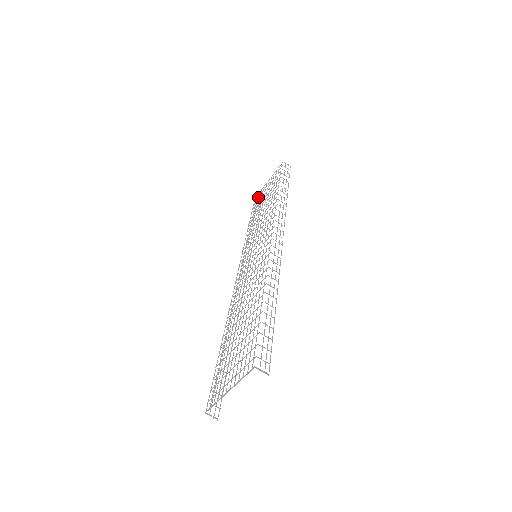
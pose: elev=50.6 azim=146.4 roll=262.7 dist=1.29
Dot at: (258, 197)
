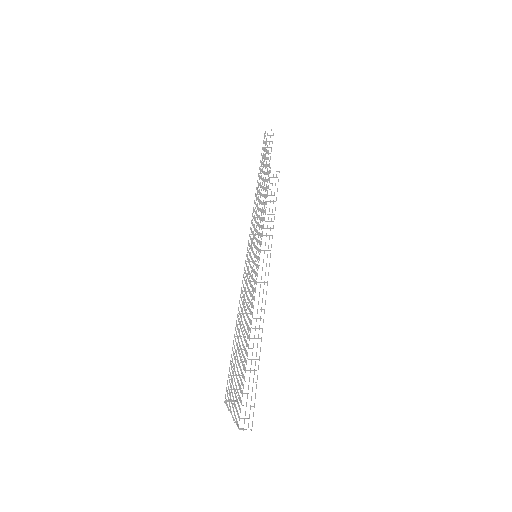
Dot at: occluded
